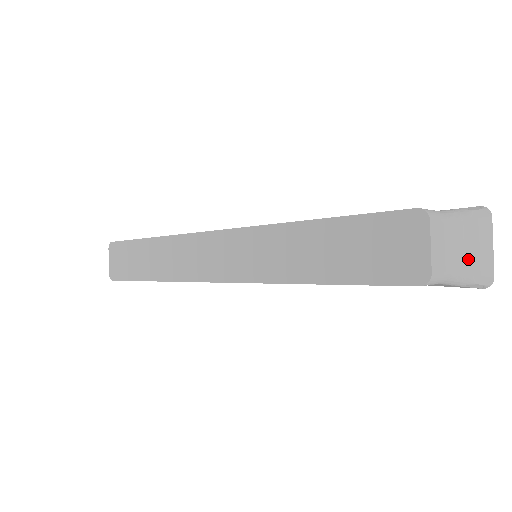
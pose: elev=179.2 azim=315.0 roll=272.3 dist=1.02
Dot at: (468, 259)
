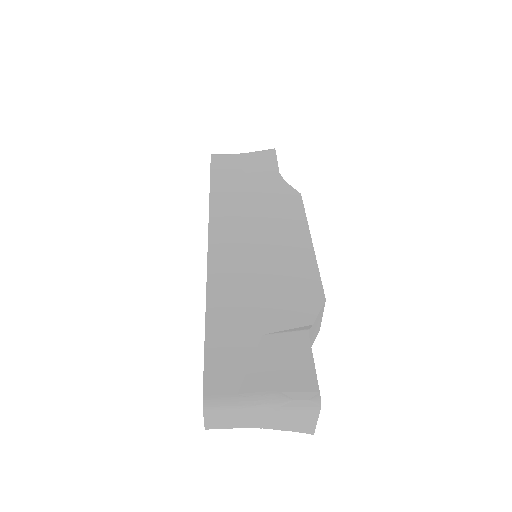
Dot at: (272, 422)
